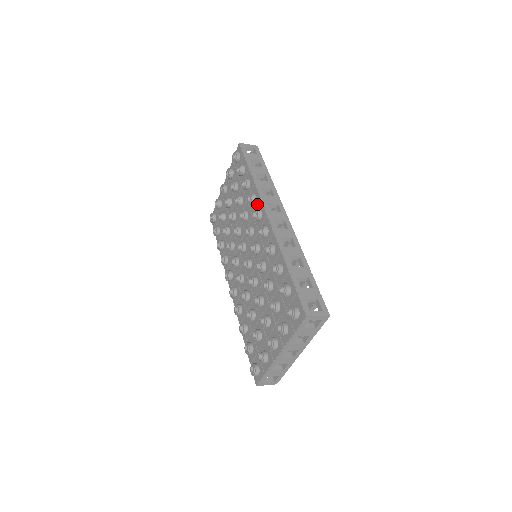
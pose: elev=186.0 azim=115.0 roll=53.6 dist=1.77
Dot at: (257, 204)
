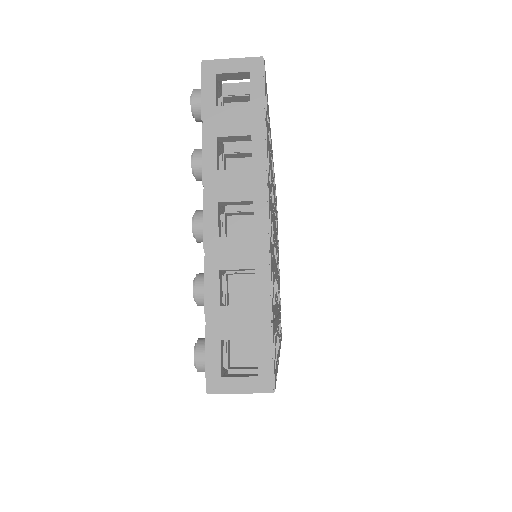
Dot at: occluded
